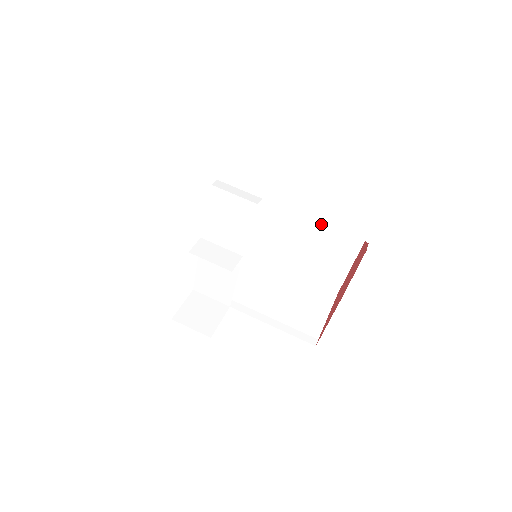
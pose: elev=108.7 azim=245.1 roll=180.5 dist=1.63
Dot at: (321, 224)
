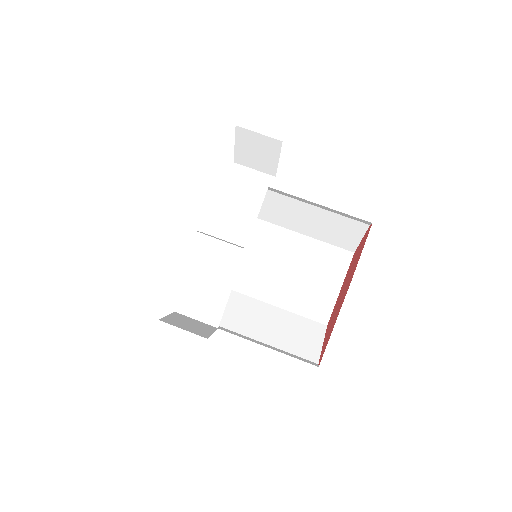
Dot at: (312, 239)
